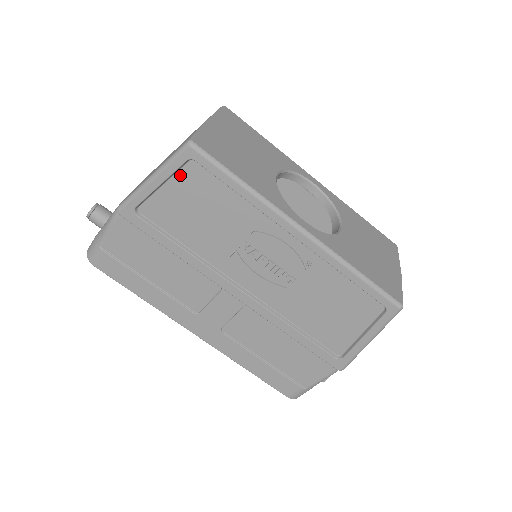
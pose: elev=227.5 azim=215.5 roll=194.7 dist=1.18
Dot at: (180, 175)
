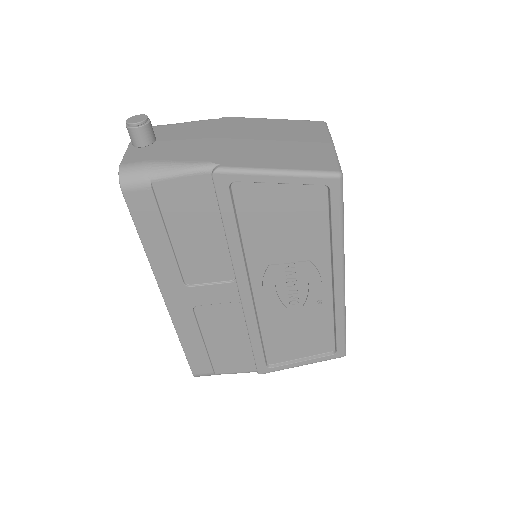
Dot at: (303, 188)
